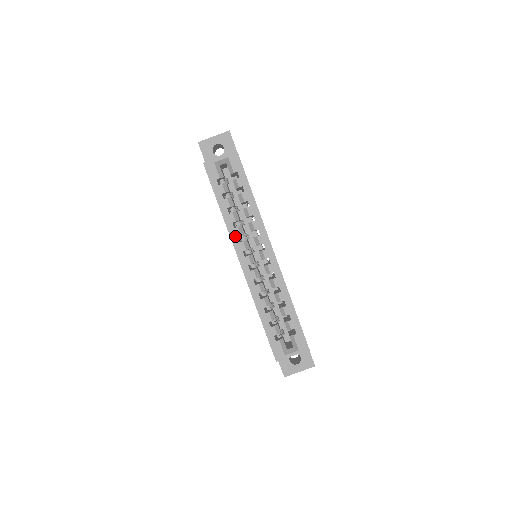
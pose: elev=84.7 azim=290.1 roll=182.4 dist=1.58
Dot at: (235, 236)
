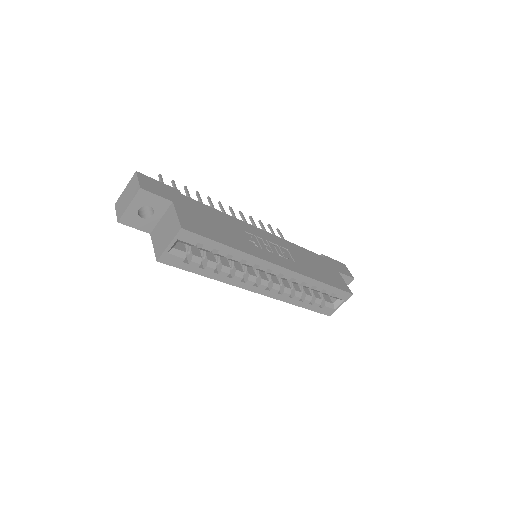
Dot at: (237, 282)
